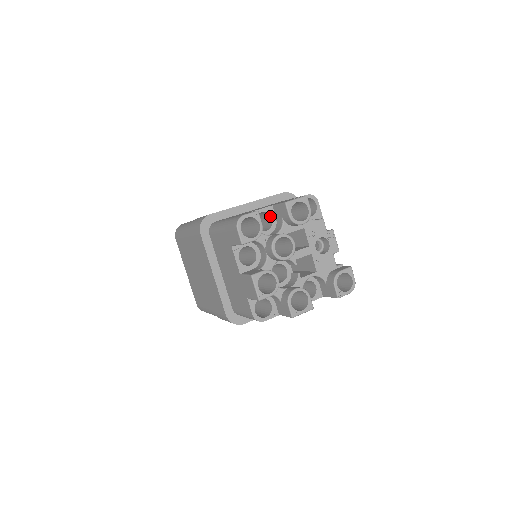
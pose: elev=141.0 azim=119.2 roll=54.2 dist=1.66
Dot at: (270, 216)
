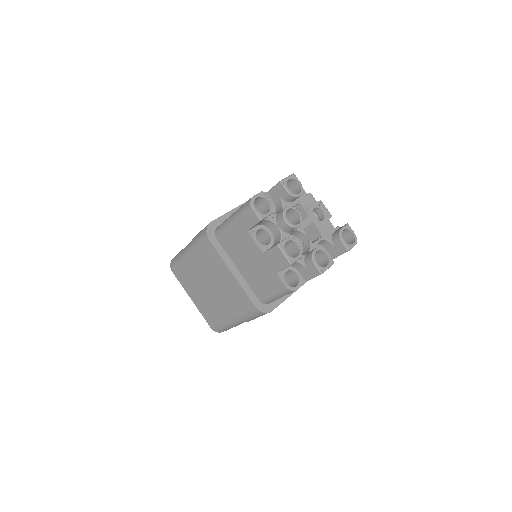
Dot at: occluded
